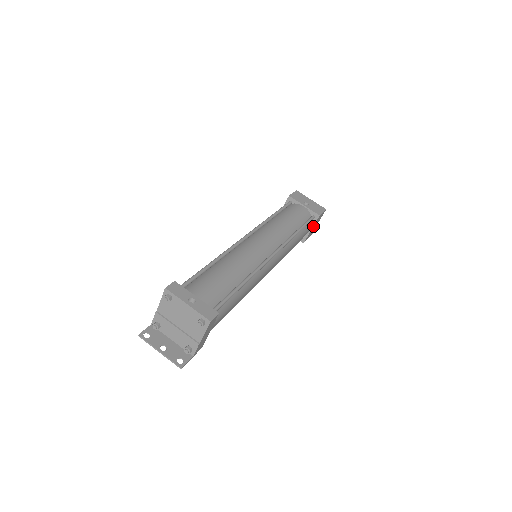
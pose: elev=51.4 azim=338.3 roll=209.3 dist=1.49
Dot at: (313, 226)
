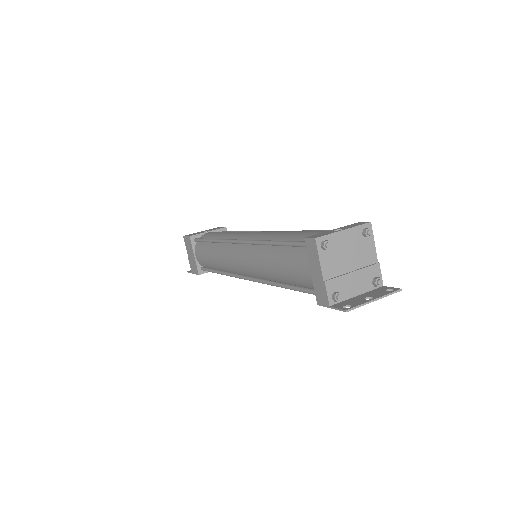
Dot at: occluded
